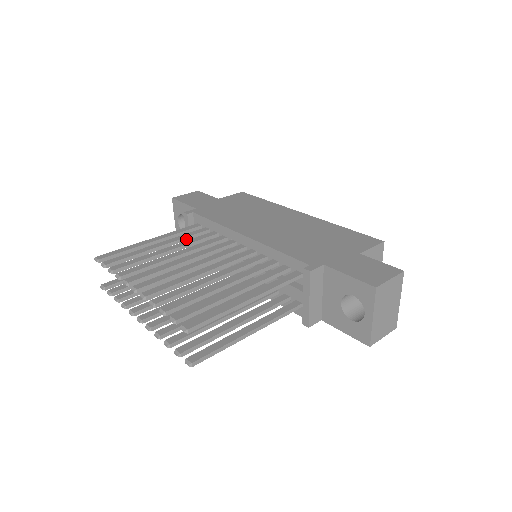
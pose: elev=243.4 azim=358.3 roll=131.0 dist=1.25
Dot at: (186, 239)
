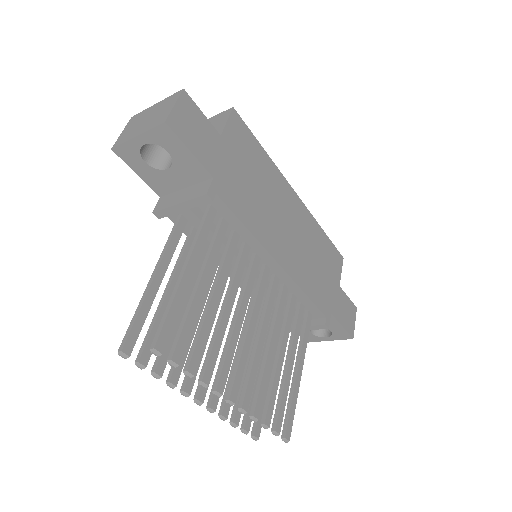
Dot at: (216, 255)
